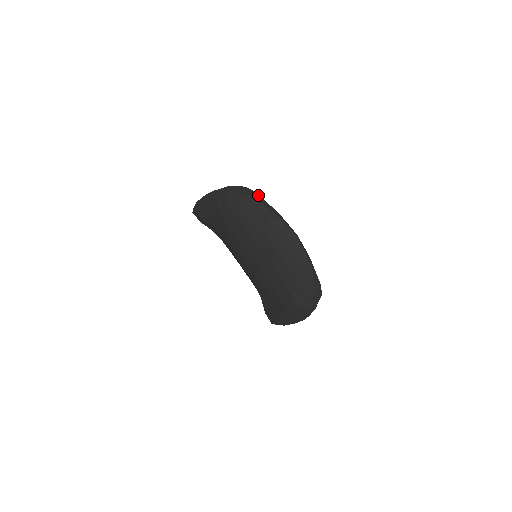
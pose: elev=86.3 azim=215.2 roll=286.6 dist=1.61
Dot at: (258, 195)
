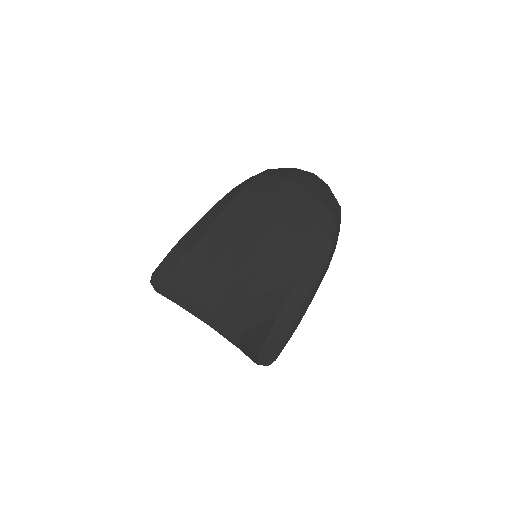
Dot at: occluded
